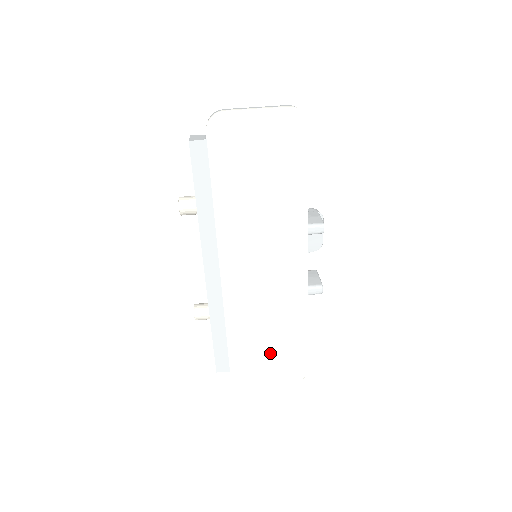
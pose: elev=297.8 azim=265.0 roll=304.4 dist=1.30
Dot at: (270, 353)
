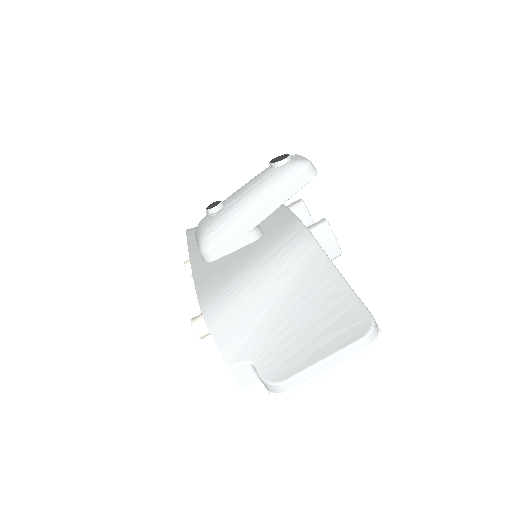
Dot at: occluded
